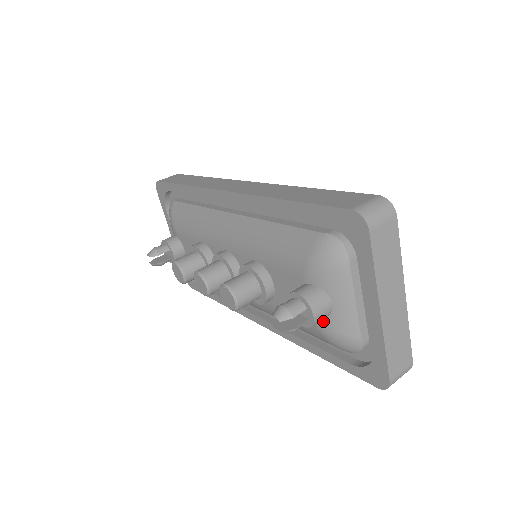
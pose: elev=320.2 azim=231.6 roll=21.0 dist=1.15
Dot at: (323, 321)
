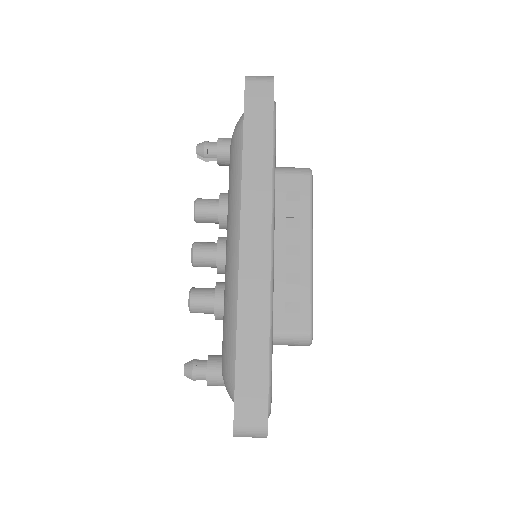
Dot at: occluded
